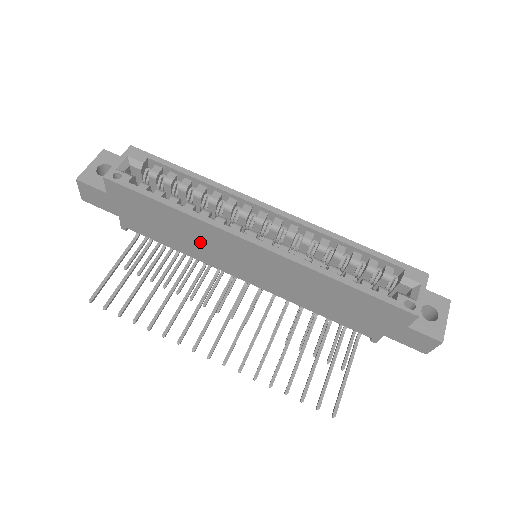
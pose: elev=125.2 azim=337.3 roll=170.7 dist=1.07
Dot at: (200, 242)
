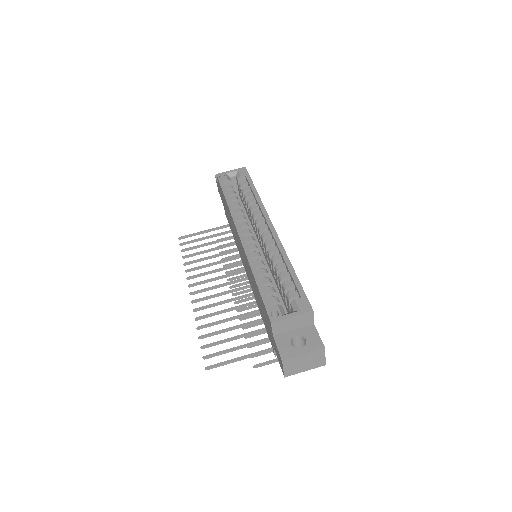
Dot at: occluded
